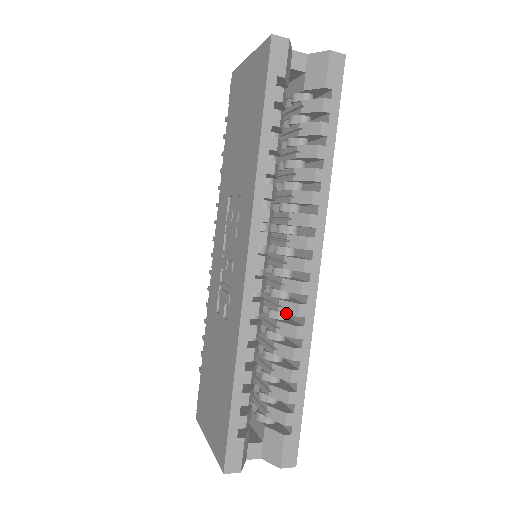
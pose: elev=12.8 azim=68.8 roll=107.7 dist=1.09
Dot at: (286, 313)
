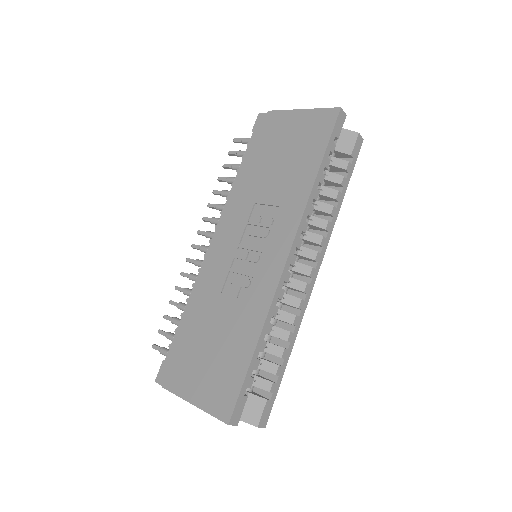
Dot at: (288, 304)
